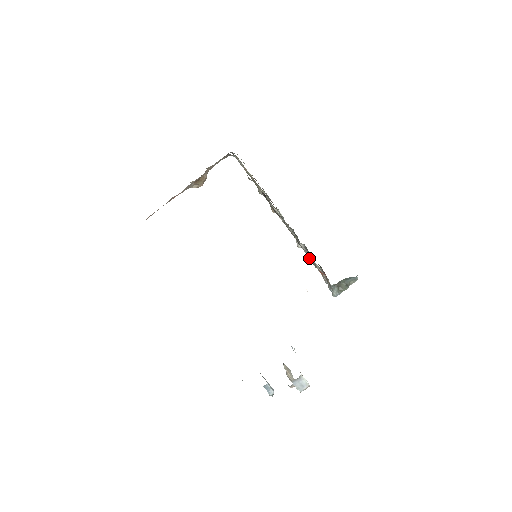
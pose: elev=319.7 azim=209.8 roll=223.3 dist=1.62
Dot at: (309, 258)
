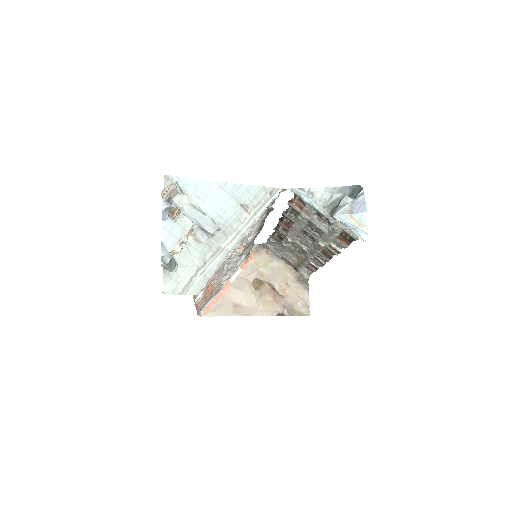
Dot at: (299, 219)
